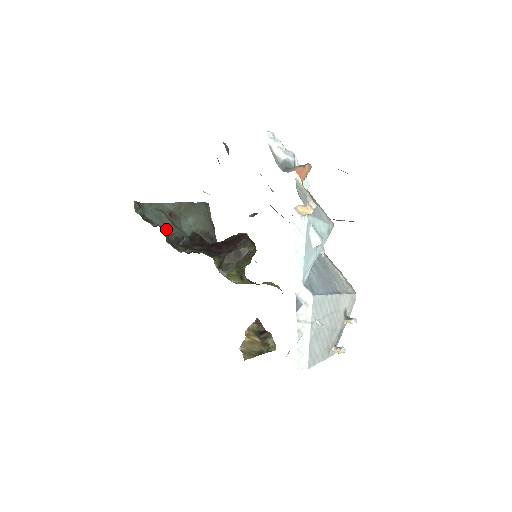
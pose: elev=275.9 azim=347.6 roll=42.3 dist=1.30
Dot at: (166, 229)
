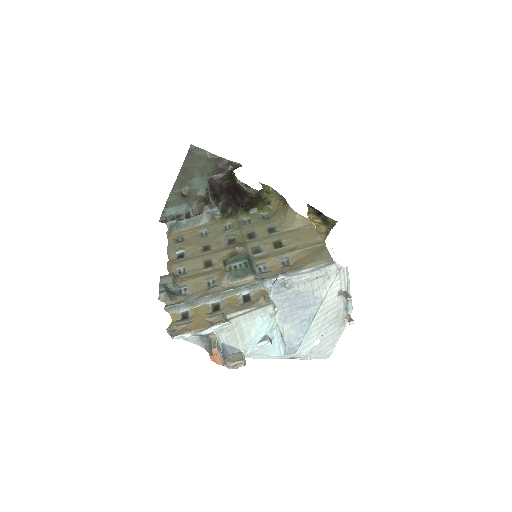
Dot at: (193, 205)
